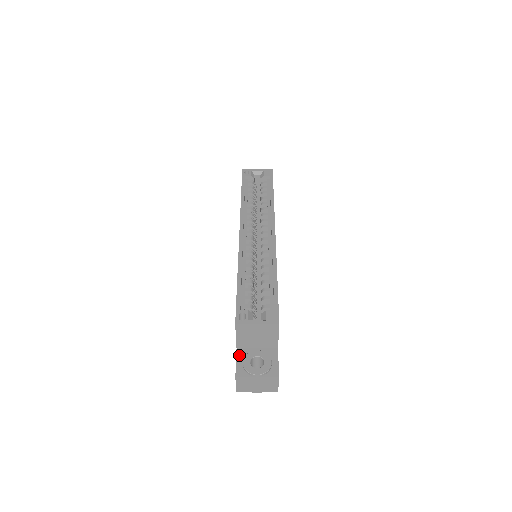
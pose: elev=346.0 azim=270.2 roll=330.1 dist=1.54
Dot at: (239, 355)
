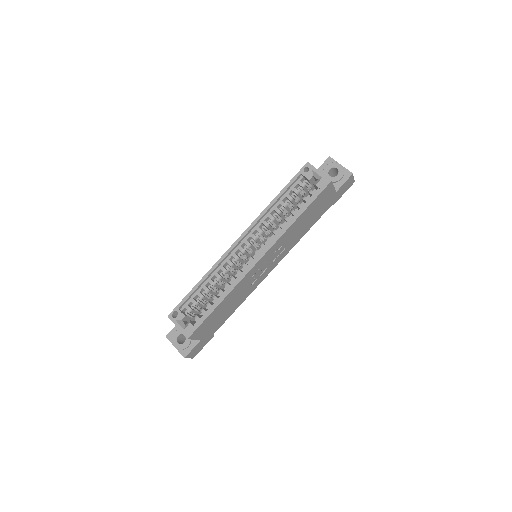
Dot at: occluded
